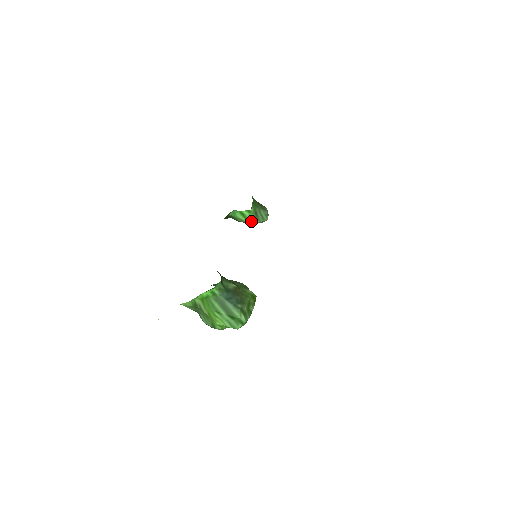
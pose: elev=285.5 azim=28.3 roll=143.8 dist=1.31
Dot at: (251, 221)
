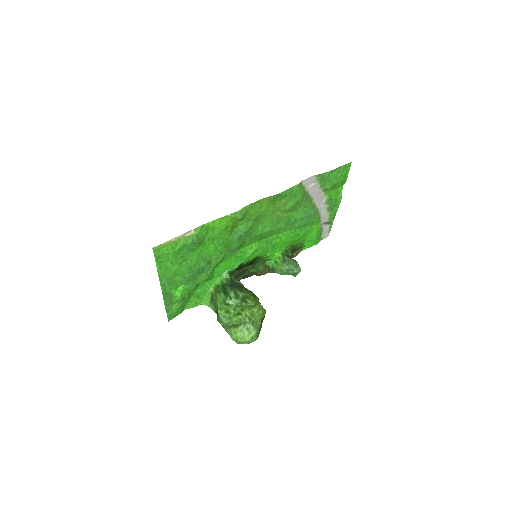
Dot at: (281, 266)
